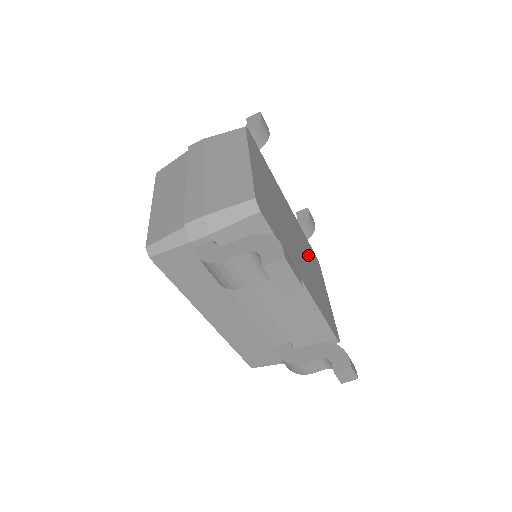
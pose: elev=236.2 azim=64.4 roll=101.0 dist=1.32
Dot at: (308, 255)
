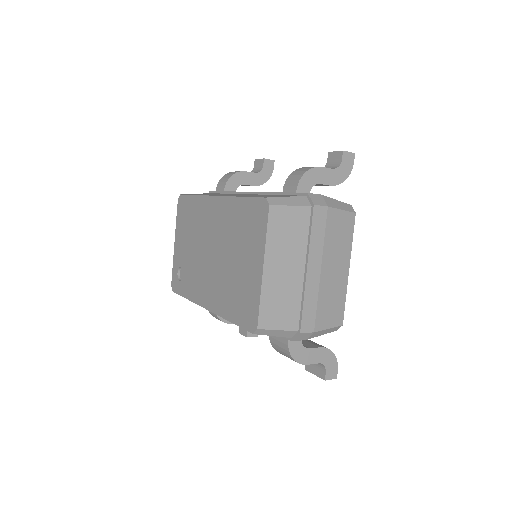
Dot at: occluded
